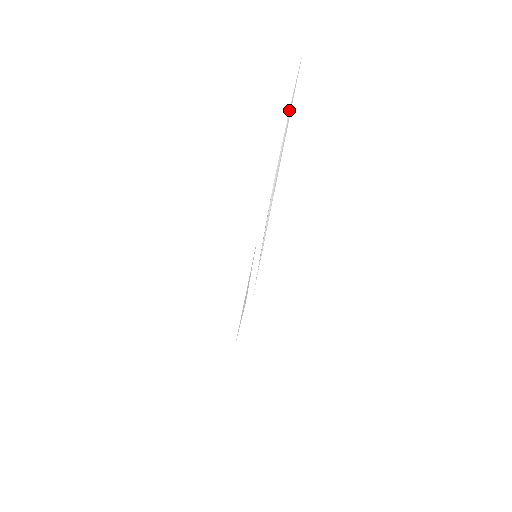
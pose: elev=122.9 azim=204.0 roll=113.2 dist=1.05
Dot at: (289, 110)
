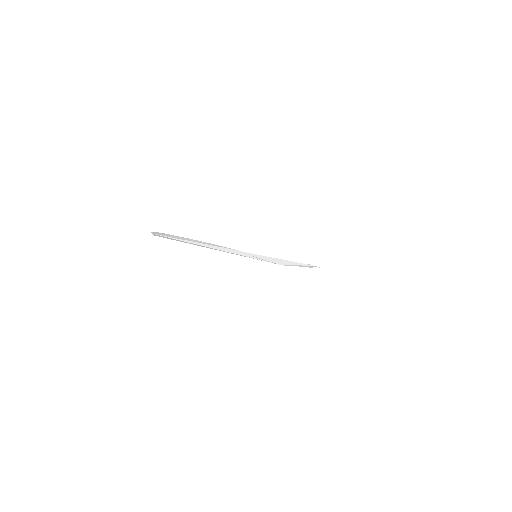
Dot at: (182, 240)
